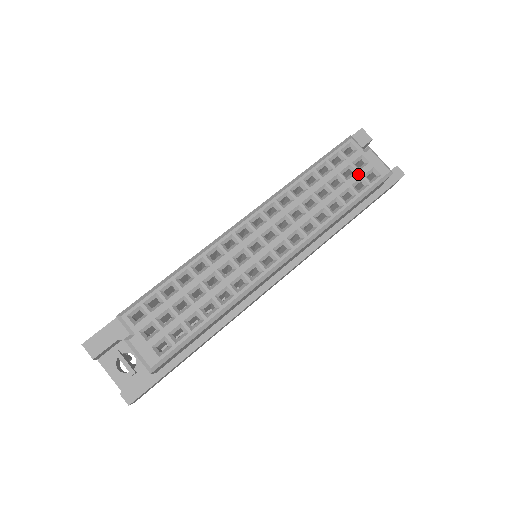
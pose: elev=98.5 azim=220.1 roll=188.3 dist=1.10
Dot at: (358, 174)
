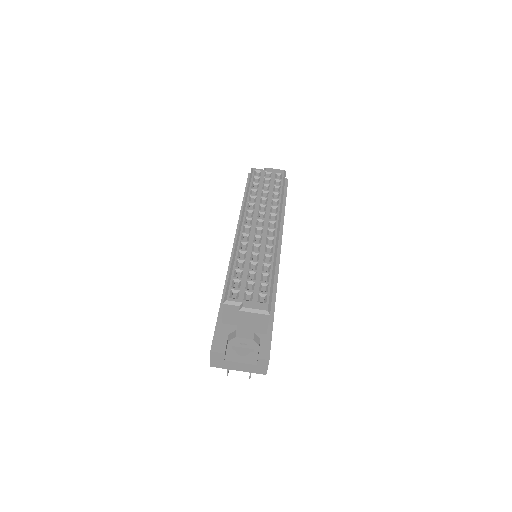
Dot at: (272, 179)
